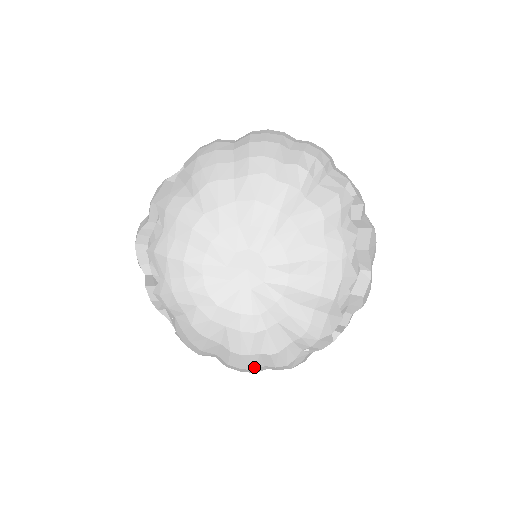
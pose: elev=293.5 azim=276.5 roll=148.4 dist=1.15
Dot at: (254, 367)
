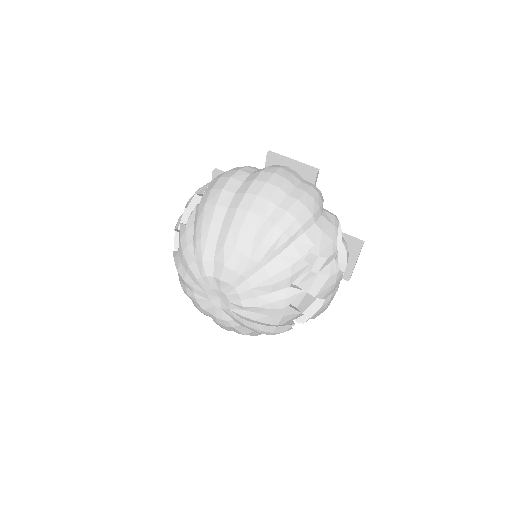
Dot at: occluded
